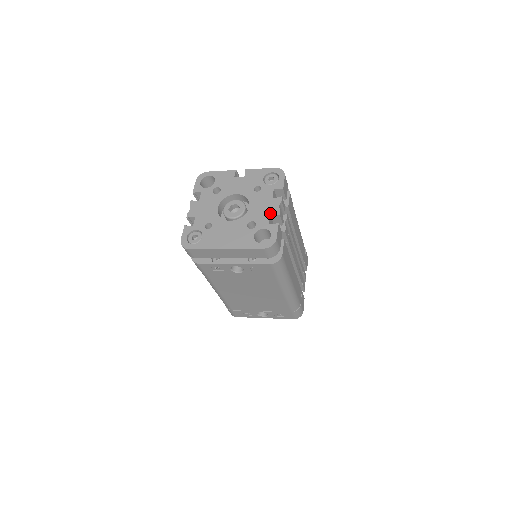
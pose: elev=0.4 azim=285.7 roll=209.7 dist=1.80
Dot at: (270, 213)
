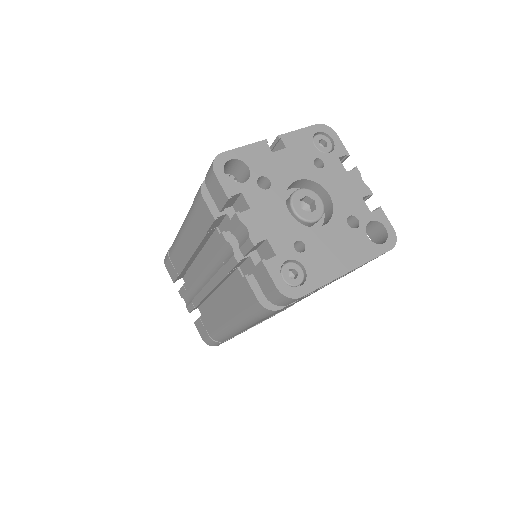
Dot at: (361, 196)
